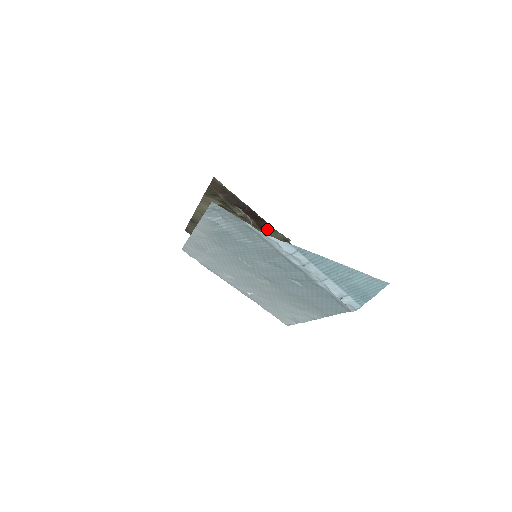
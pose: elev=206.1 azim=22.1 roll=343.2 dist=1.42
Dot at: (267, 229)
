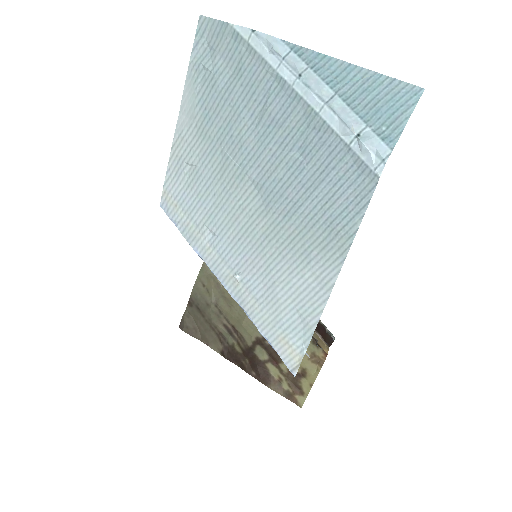
Dot at: occluded
